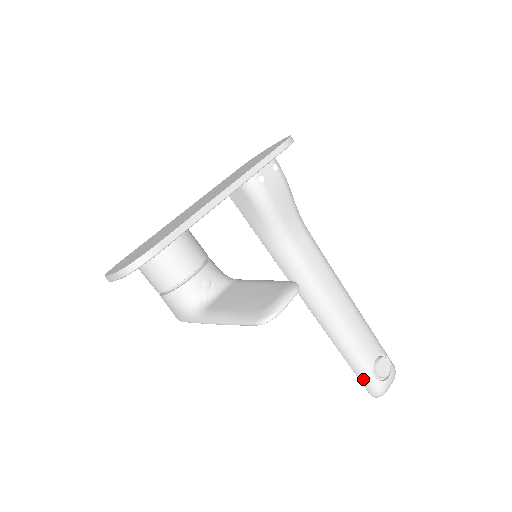
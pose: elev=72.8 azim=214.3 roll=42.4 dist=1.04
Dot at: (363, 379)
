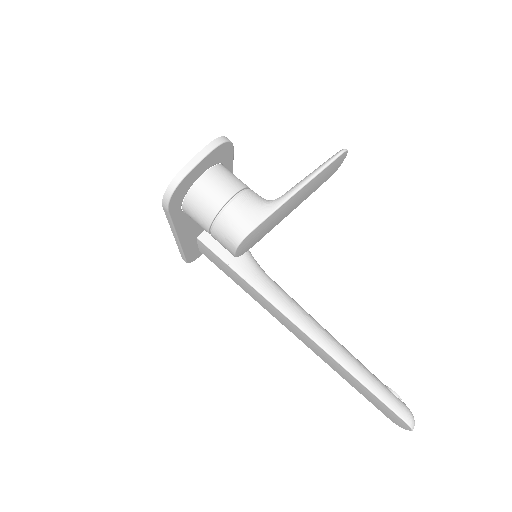
Dot at: (390, 401)
